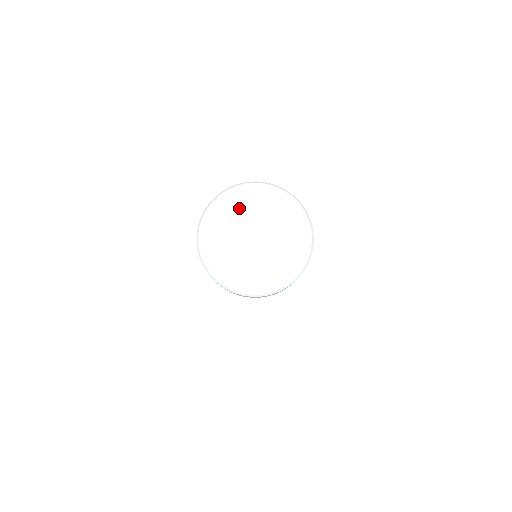
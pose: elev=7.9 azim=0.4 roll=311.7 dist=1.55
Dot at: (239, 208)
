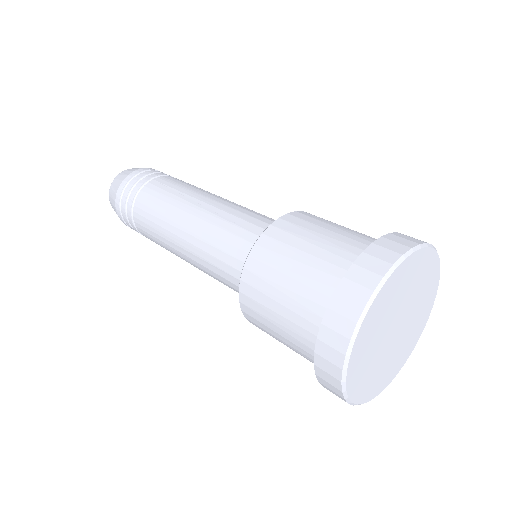
Dot at: (373, 335)
